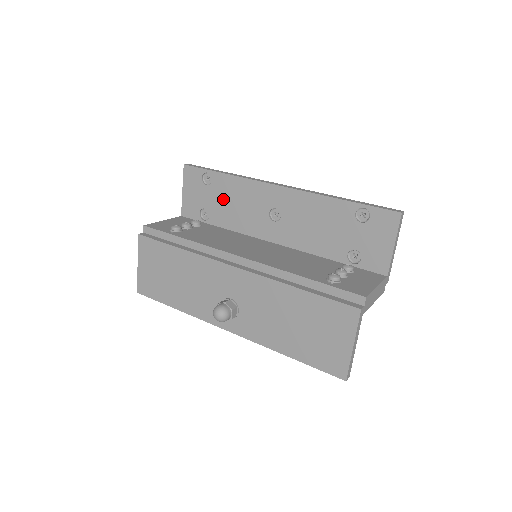
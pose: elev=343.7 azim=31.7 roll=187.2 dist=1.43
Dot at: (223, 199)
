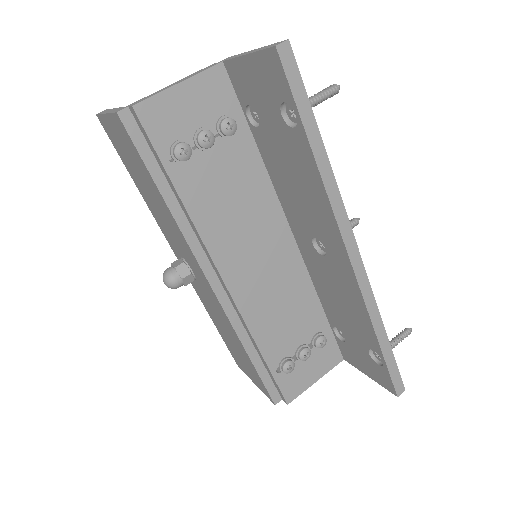
Dot at: (286, 155)
